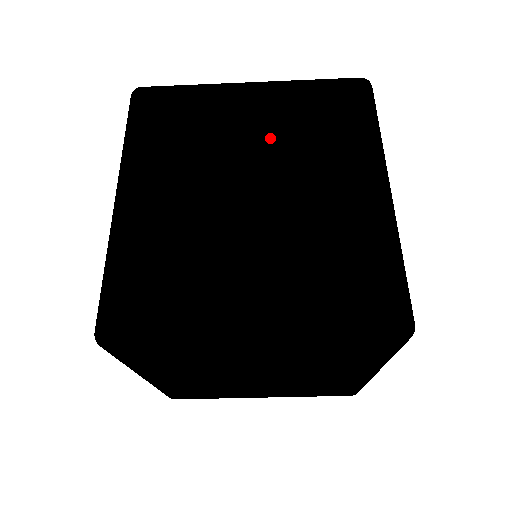
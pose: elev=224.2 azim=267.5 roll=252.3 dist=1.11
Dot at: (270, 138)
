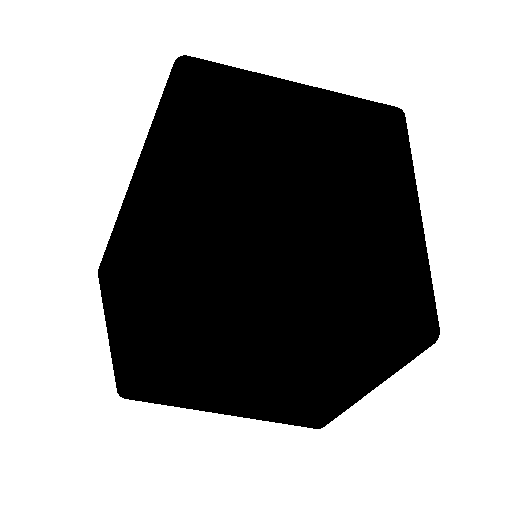
Dot at: (311, 132)
